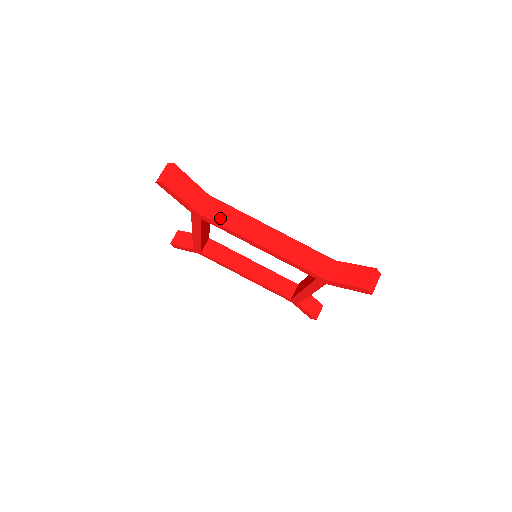
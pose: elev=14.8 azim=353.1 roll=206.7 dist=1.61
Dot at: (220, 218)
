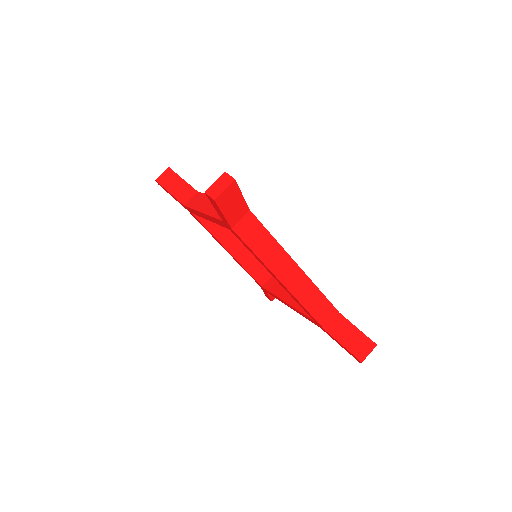
Dot at: (252, 241)
